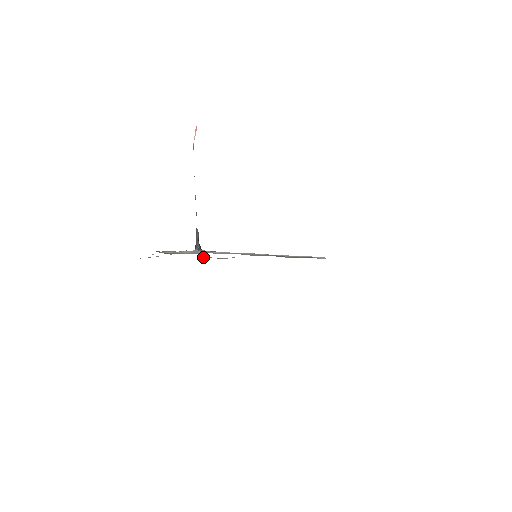
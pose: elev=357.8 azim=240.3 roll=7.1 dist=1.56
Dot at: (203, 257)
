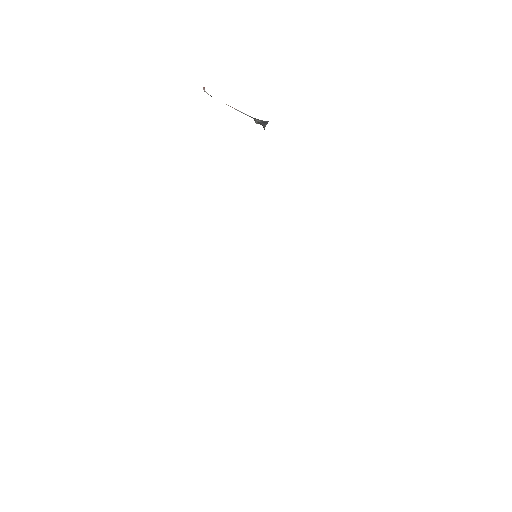
Dot at: occluded
